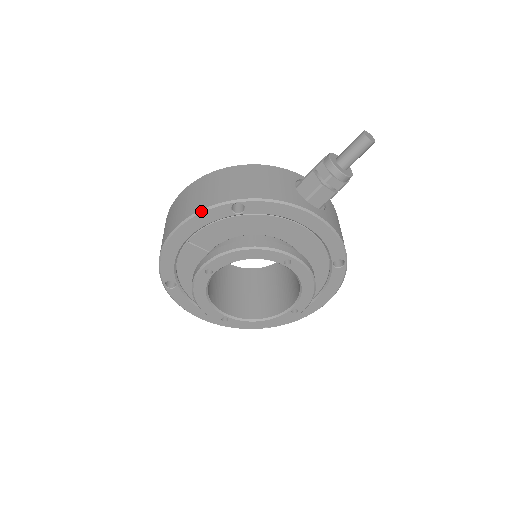
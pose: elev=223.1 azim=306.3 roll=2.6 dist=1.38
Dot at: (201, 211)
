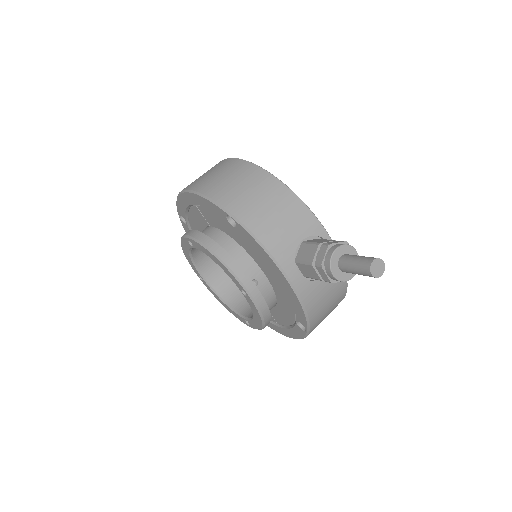
Dot at: (206, 197)
